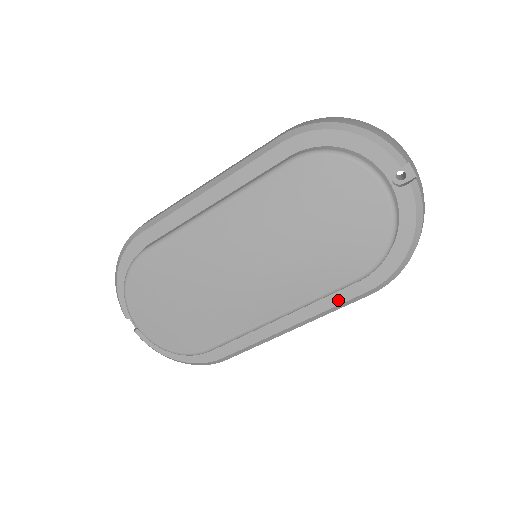
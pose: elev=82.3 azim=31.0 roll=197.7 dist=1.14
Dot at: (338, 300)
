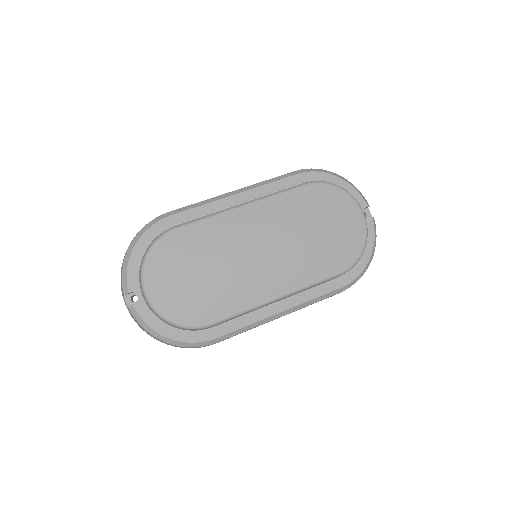
Dot at: (320, 292)
